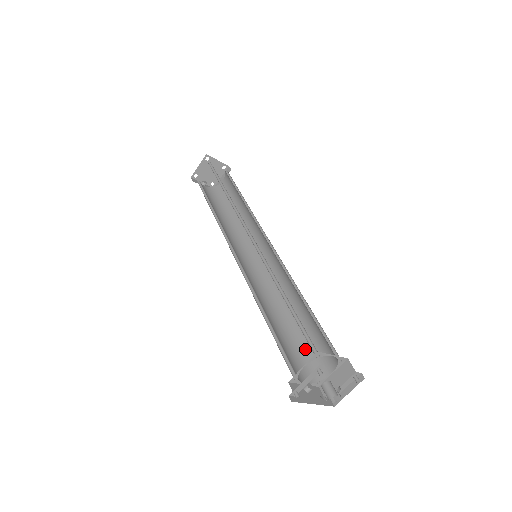
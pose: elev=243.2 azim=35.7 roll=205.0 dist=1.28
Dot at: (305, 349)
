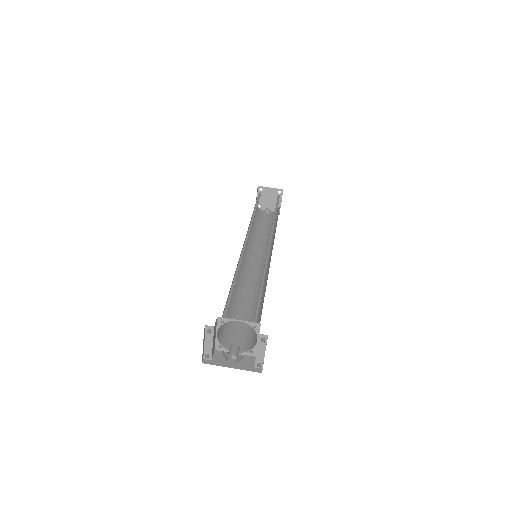
Dot at: occluded
